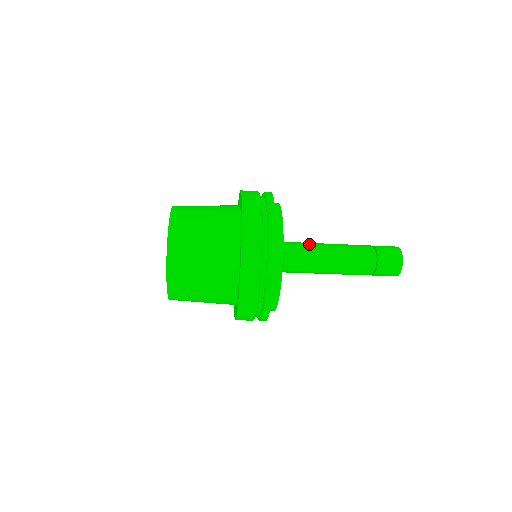
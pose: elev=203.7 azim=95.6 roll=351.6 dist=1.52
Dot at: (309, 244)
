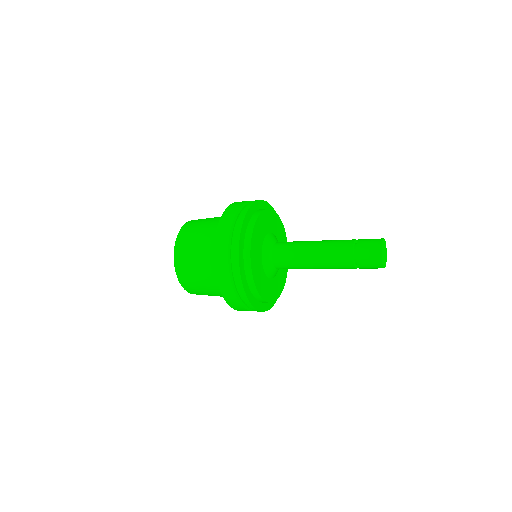
Dot at: (294, 245)
